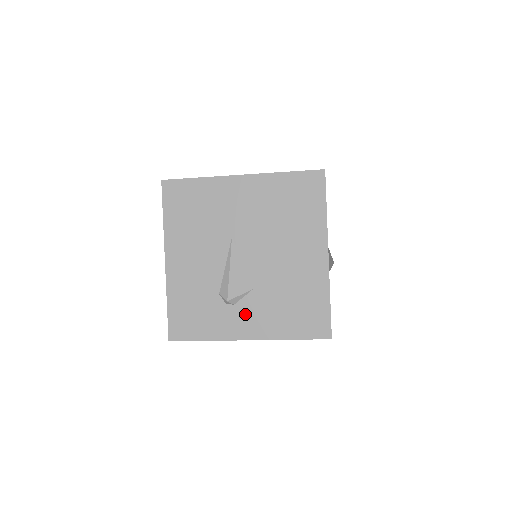
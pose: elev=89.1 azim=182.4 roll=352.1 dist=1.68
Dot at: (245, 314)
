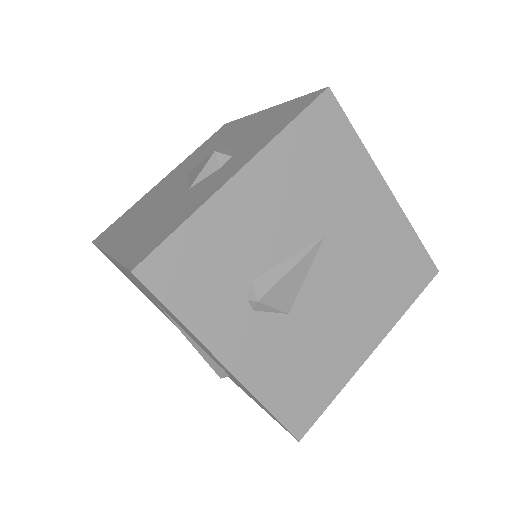
Dot at: (253, 333)
